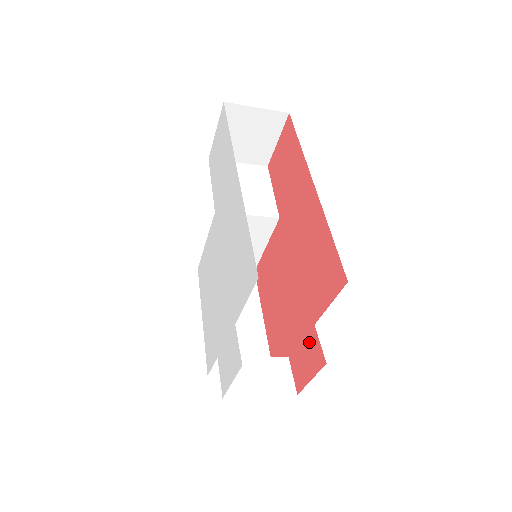
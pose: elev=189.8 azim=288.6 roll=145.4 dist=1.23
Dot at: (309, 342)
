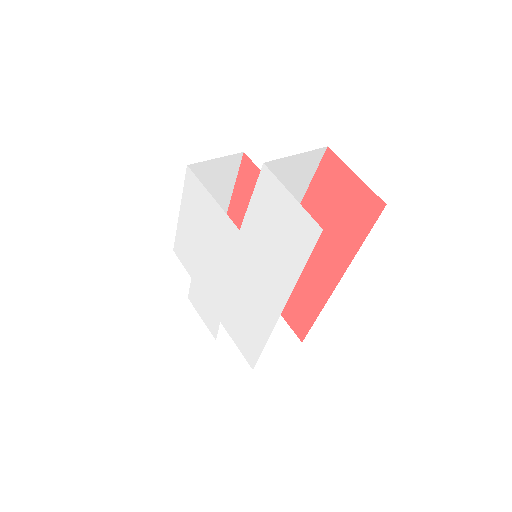
Dot at: occluded
